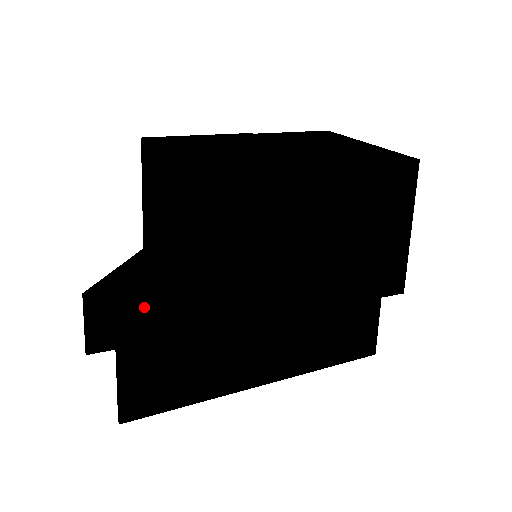
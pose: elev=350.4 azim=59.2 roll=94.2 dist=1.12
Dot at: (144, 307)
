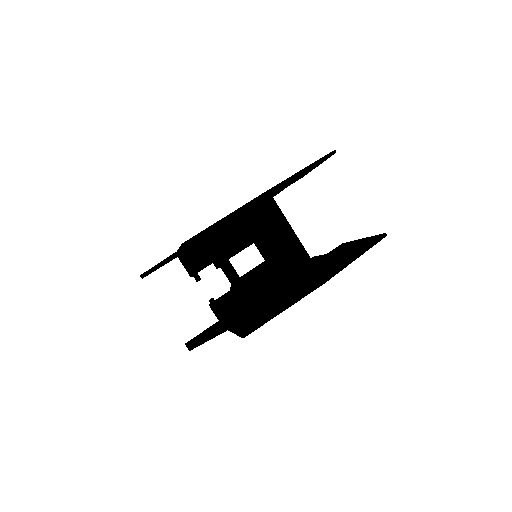
Dot at: occluded
